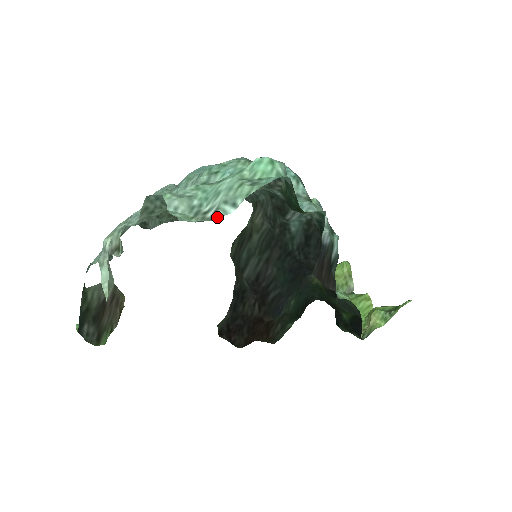
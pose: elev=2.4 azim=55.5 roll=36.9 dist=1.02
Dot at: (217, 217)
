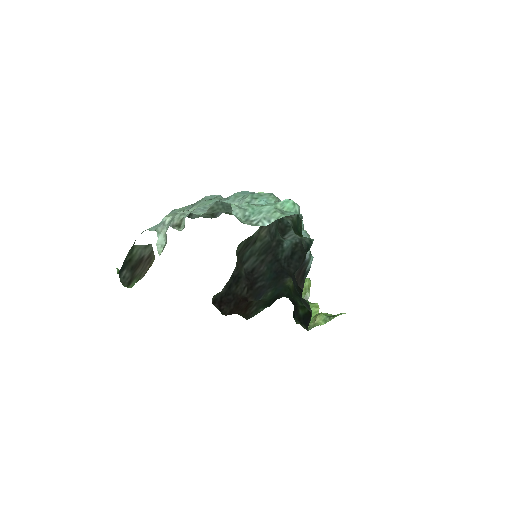
Dot at: (259, 225)
